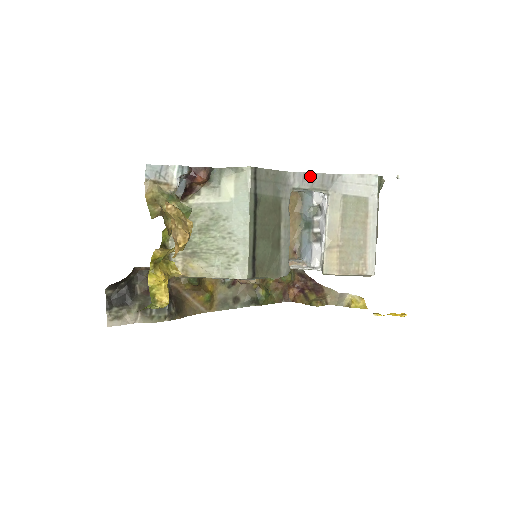
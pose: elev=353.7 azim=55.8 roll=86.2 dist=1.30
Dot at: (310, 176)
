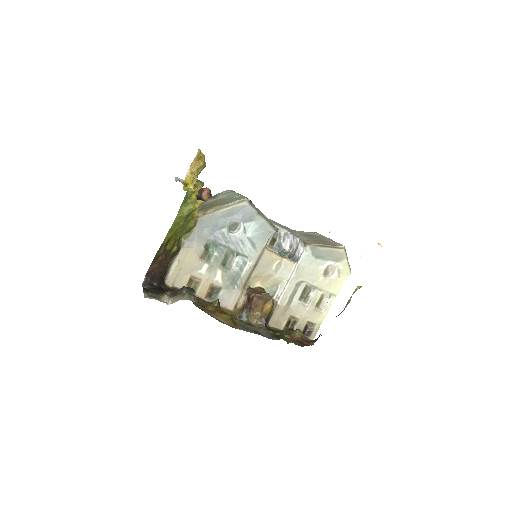
Dot at: (273, 221)
